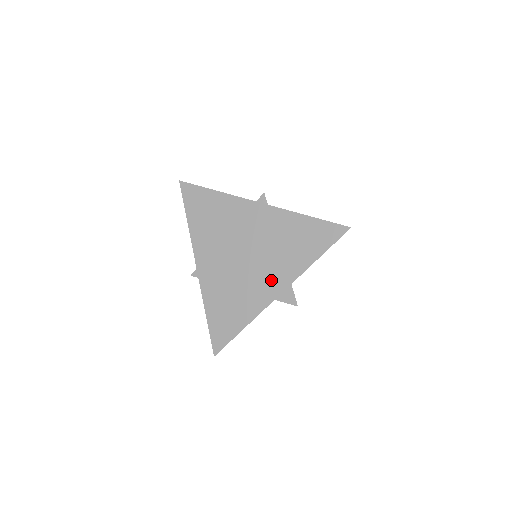
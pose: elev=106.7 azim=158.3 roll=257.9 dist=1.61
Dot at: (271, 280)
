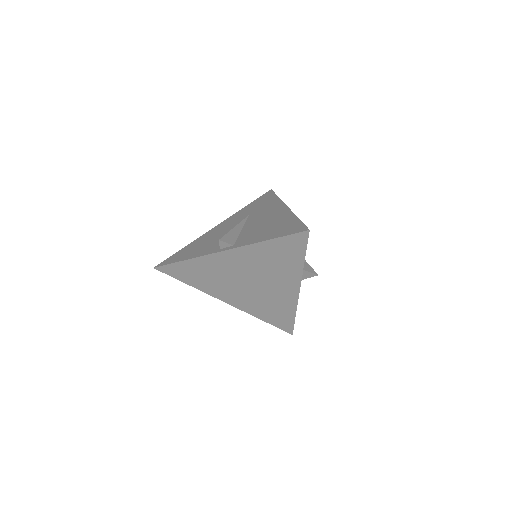
Dot at: (285, 286)
